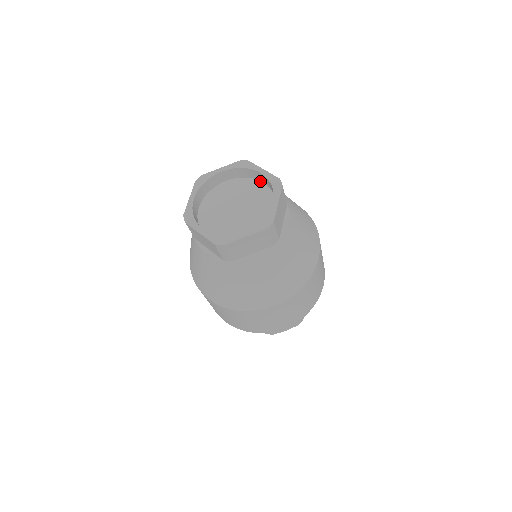
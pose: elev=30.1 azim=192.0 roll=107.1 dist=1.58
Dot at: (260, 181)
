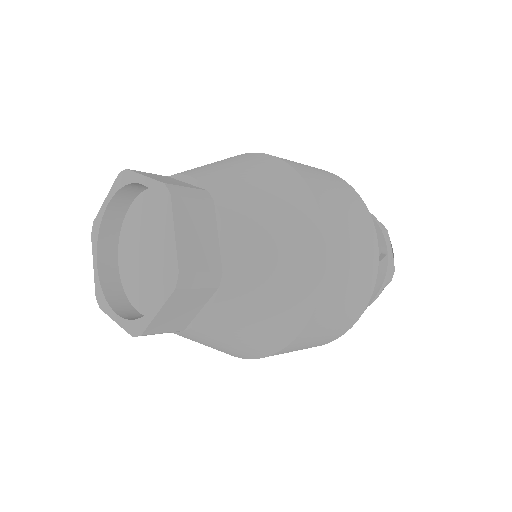
Dot at: occluded
